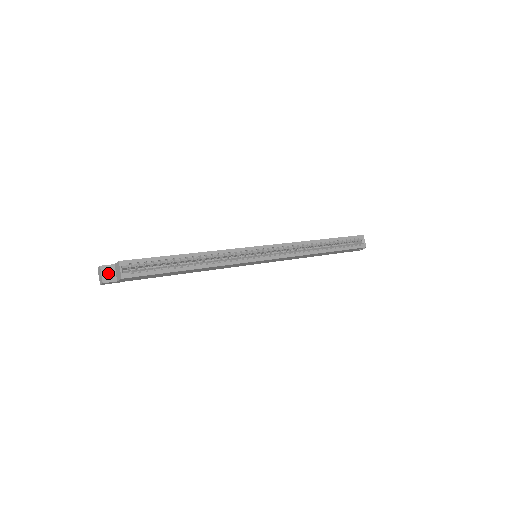
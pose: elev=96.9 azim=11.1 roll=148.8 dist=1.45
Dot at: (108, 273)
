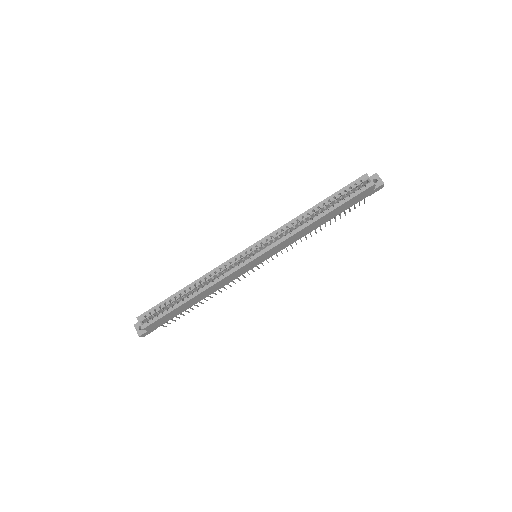
Dot at: occluded
